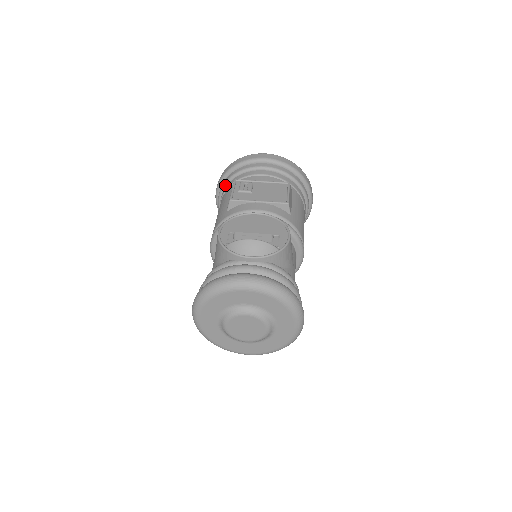
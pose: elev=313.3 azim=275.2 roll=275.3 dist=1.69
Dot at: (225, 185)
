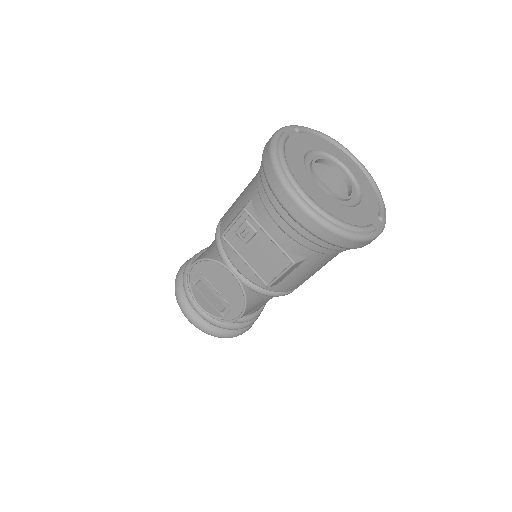
Dot at: occluded
